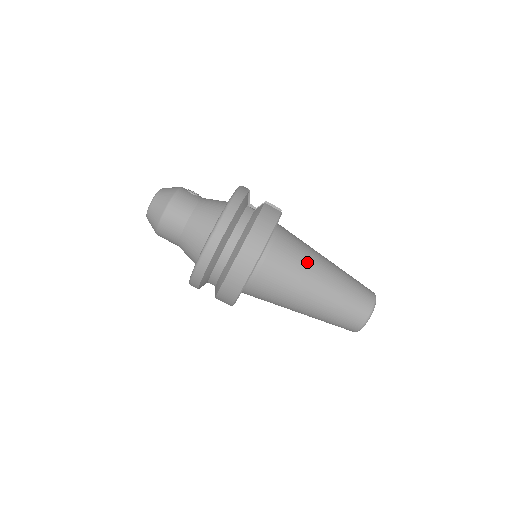
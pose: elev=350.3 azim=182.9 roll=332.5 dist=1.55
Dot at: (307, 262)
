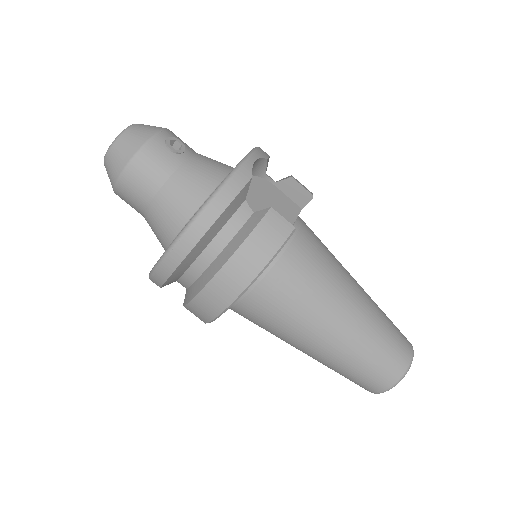
Dot at: (317, 306)
